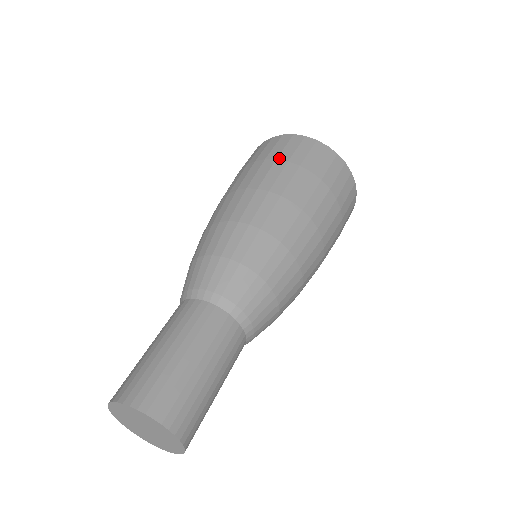
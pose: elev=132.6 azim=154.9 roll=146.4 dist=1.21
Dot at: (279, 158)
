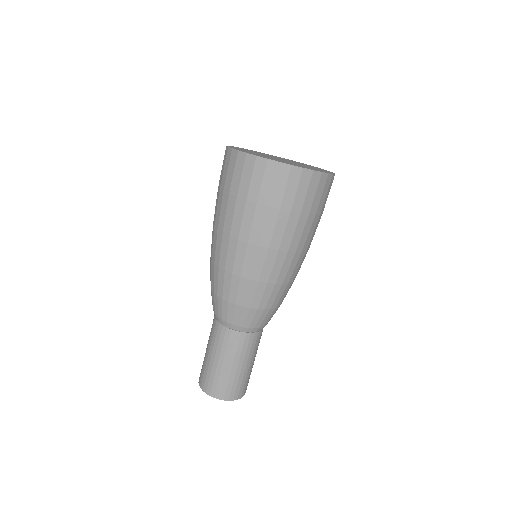
Dot at: (248, 198)
